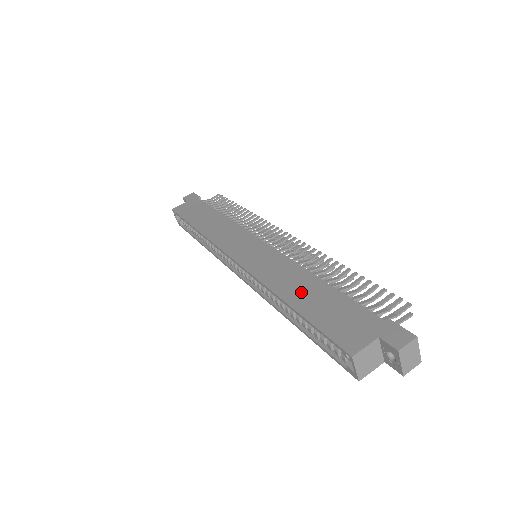
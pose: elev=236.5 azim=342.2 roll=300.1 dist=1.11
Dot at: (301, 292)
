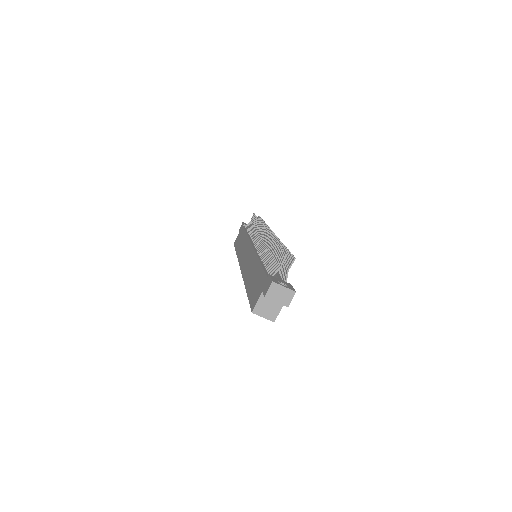
Dot at: (251, 277)
